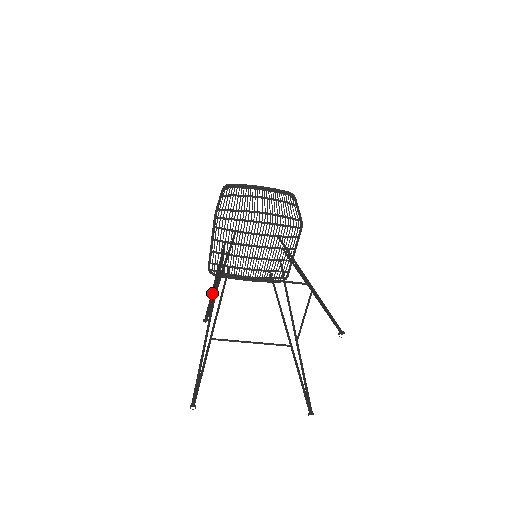
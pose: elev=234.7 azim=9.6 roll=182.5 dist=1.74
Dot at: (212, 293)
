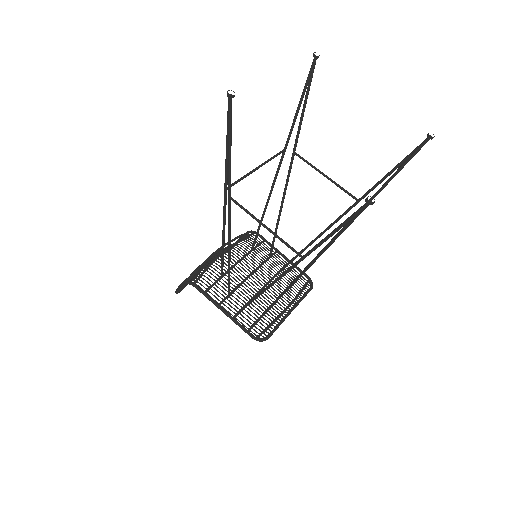
Dot at: (228, 161)
